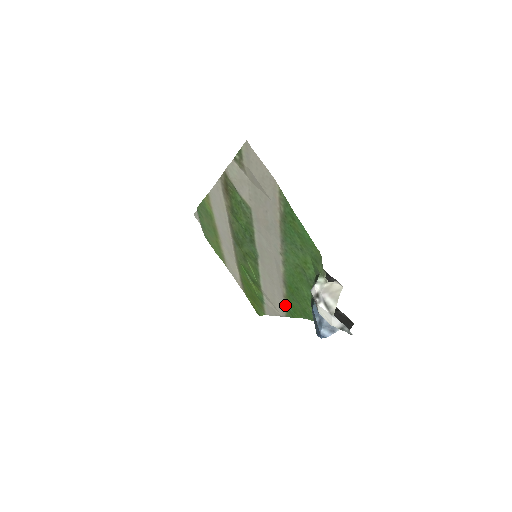
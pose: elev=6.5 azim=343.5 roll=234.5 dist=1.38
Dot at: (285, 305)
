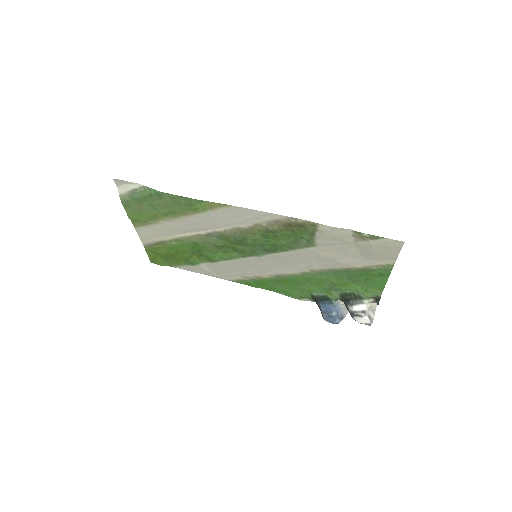
Dot at: (246, 278)
